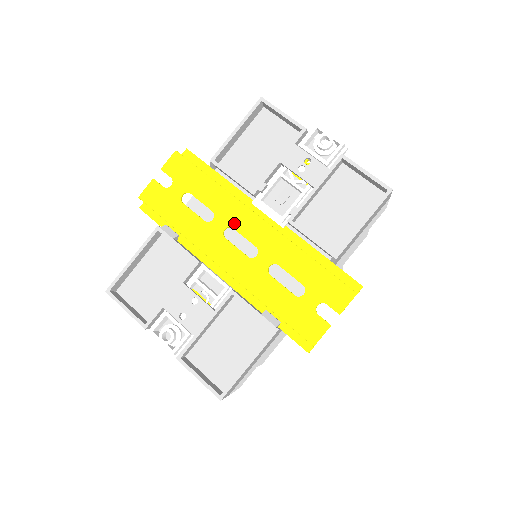
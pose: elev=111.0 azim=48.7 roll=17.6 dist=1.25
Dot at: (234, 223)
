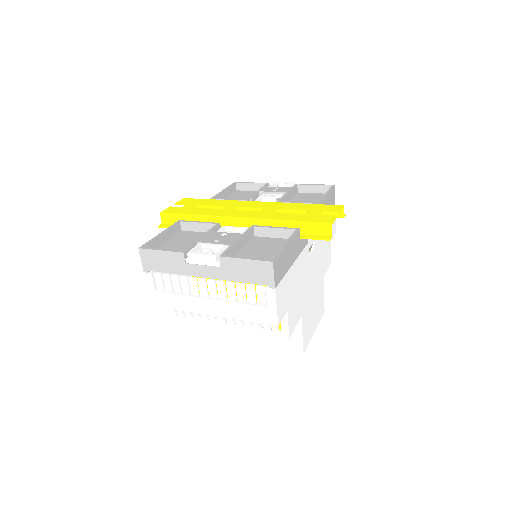
Dot at: (240, 205)
